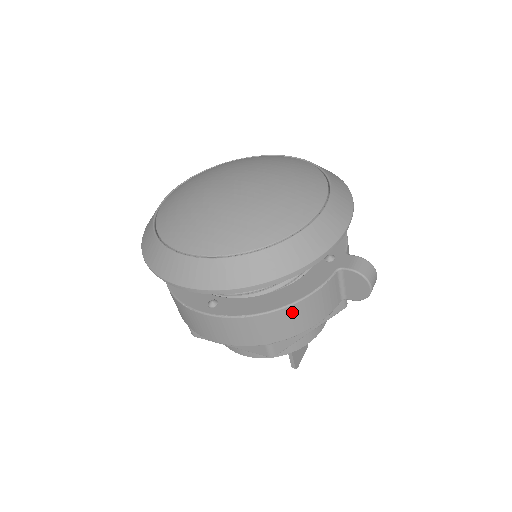
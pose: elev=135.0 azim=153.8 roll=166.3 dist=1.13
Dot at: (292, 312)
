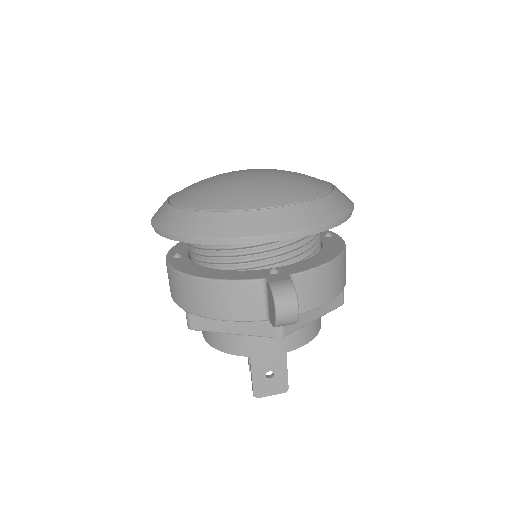
Dot at: (202, 287)
